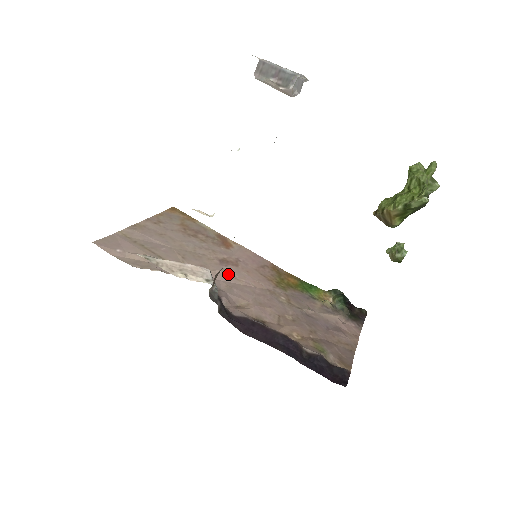
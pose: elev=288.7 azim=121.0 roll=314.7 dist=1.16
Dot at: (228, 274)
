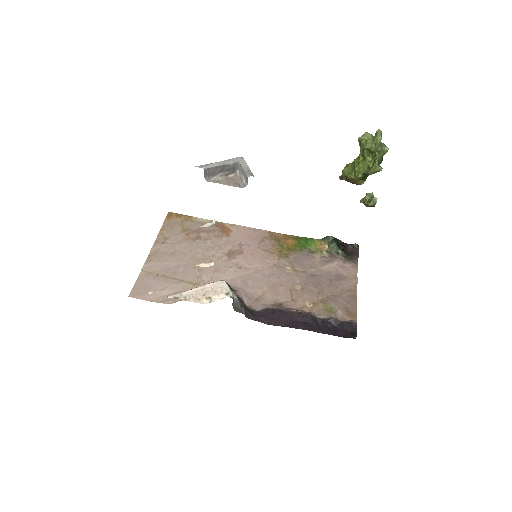
Dot at: (239, 267)
